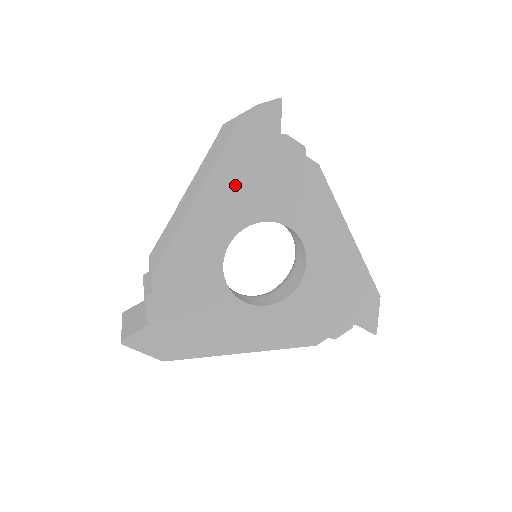
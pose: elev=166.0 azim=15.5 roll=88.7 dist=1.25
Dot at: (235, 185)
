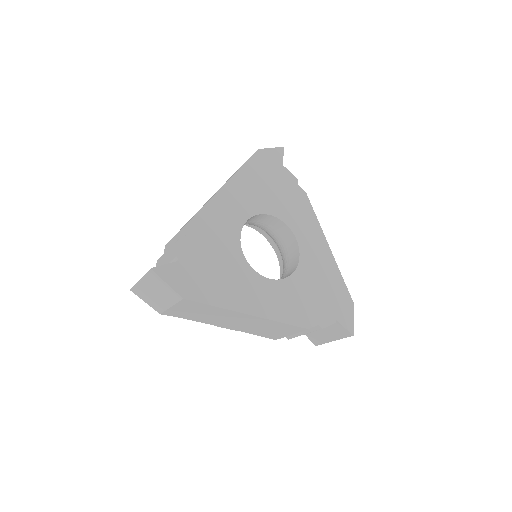
Dot at: (253, 184)
